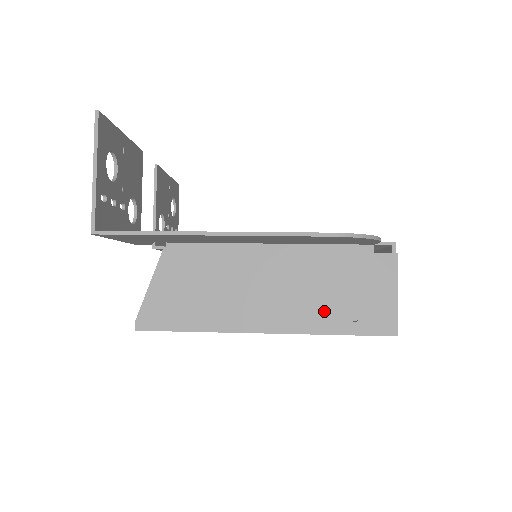
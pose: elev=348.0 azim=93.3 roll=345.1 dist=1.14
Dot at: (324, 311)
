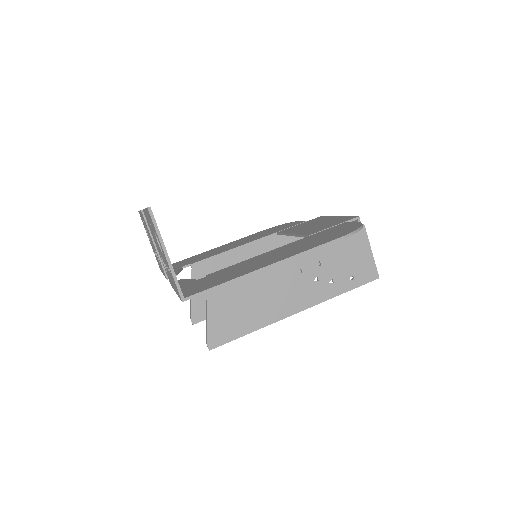
Dot at: occluded
